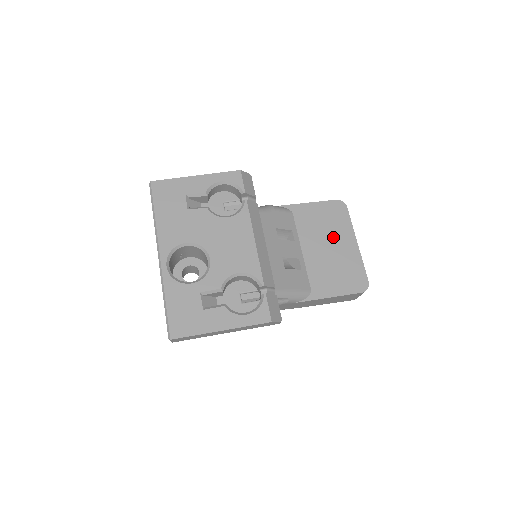
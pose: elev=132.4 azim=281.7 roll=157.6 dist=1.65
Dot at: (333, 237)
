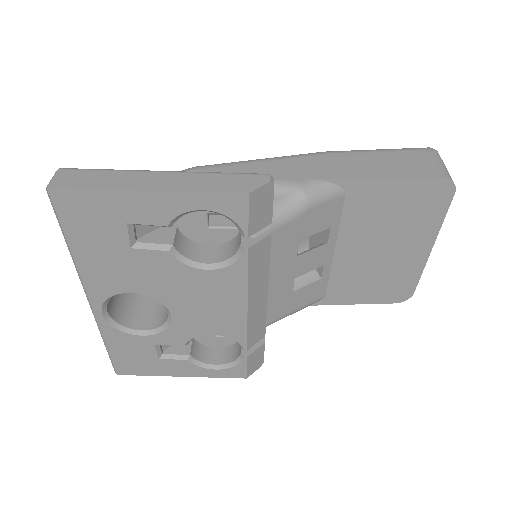
Dot at: (397, 237)
